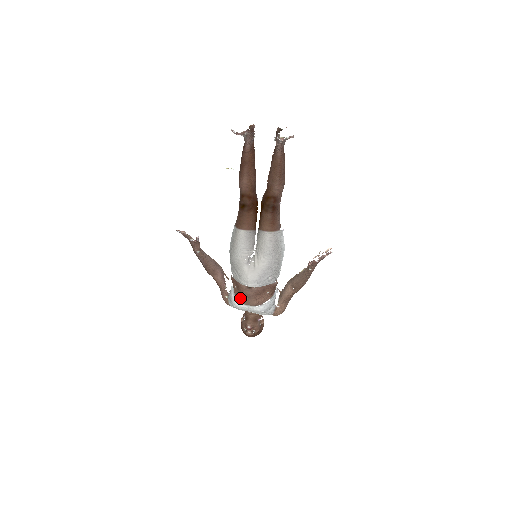
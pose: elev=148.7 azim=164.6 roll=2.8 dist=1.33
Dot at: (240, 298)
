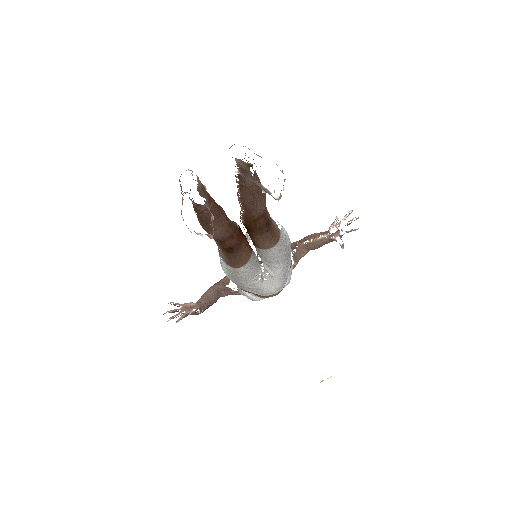
Dot at: occluded
